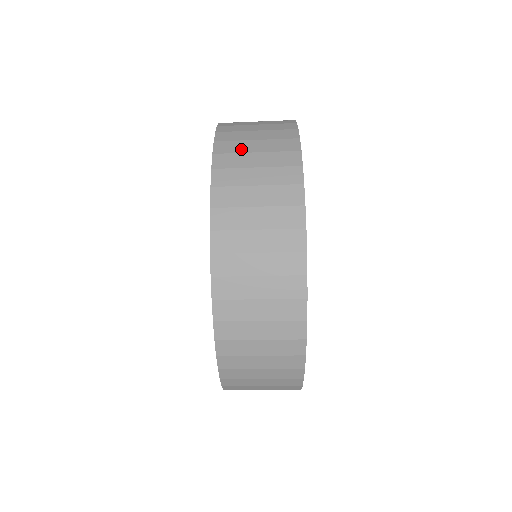
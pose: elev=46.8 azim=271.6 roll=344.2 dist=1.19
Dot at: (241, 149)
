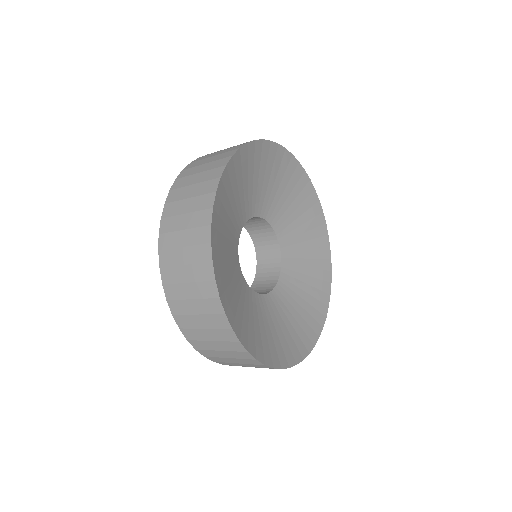
Dot at: (201, 338)
